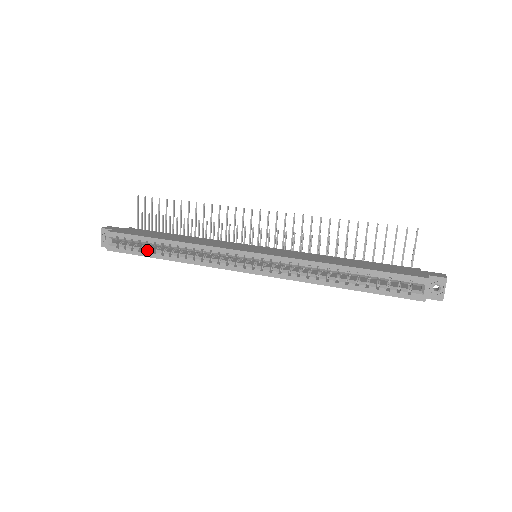
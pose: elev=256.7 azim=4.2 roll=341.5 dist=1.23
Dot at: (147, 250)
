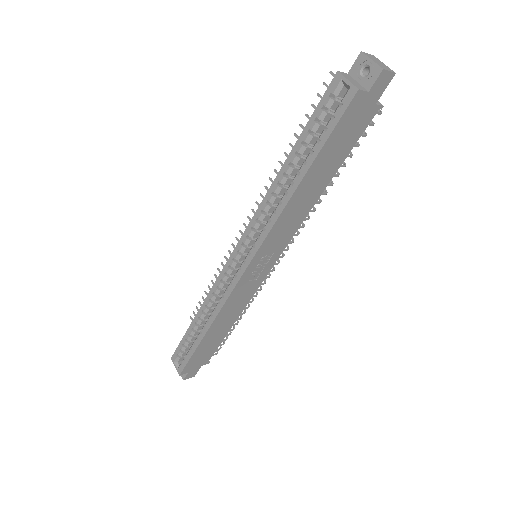
Dot at: (195, 343)
